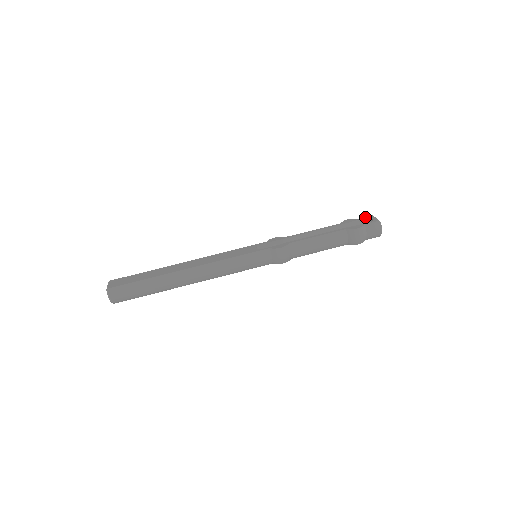
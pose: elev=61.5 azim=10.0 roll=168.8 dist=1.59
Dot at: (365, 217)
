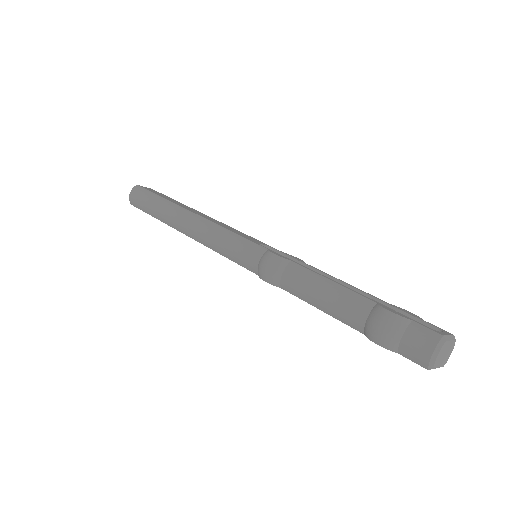
Dot at: occluded
